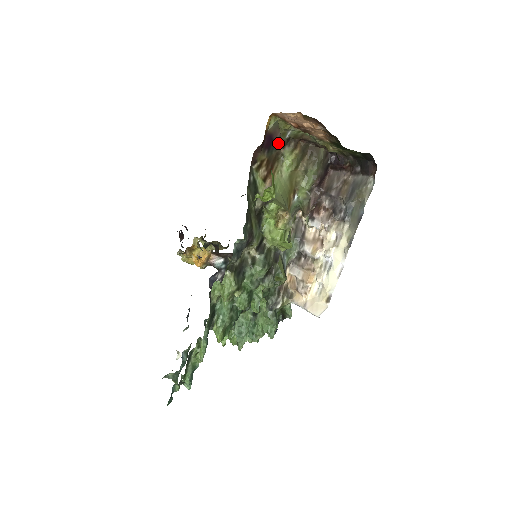
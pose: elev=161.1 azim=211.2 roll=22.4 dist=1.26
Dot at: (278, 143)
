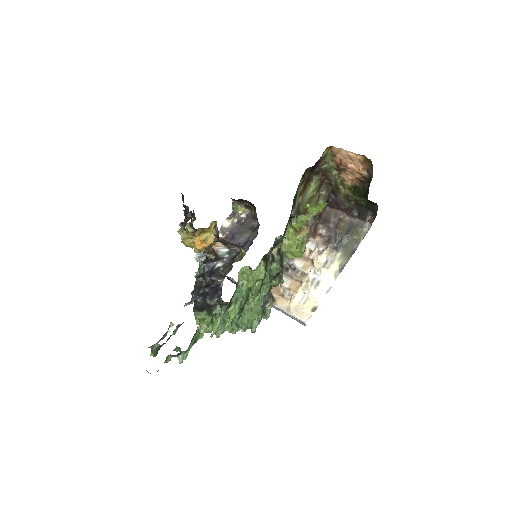
Dot at: (315, 170)
